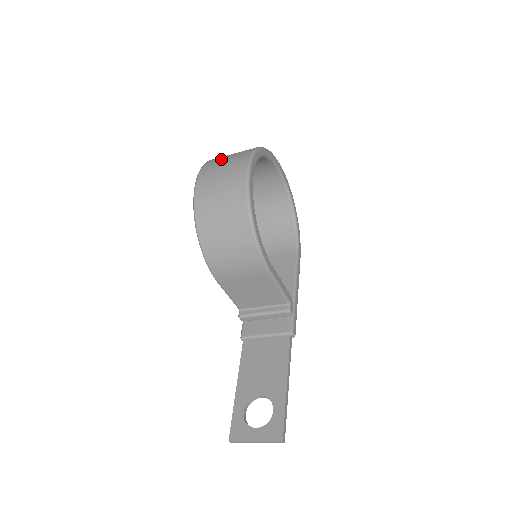
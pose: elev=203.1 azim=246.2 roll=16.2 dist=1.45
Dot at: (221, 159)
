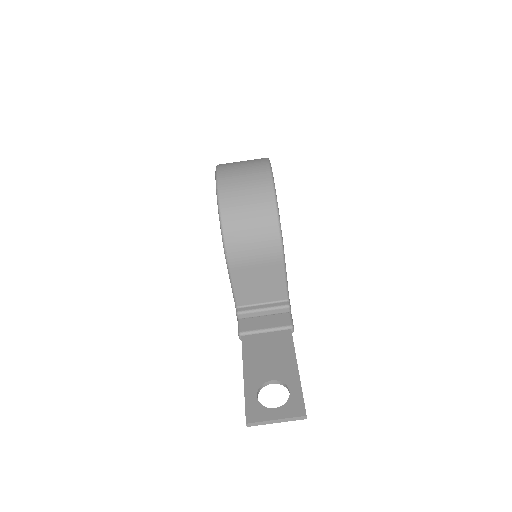
Dot at: (235, 162)
